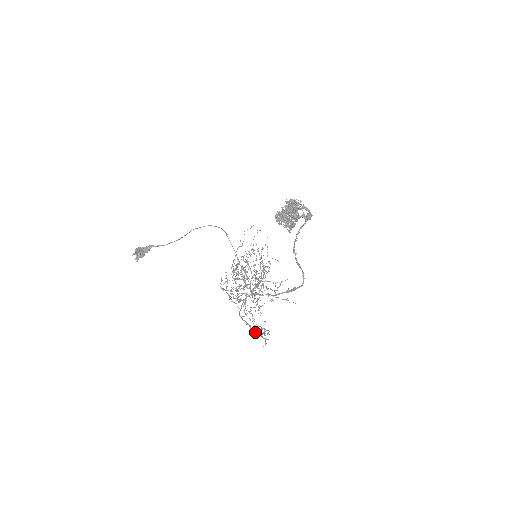
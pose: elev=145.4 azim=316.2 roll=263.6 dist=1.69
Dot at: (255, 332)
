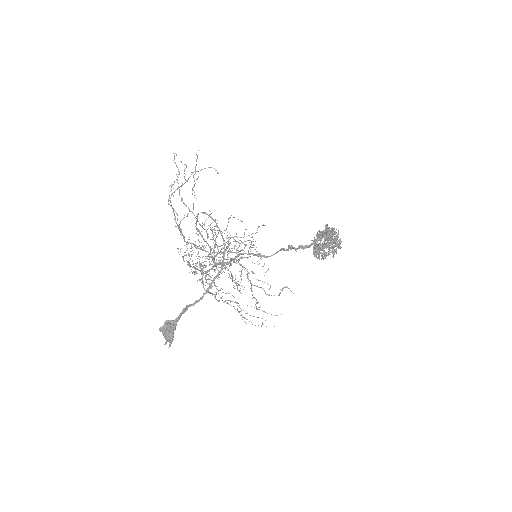
Dot at: (223, 302)
